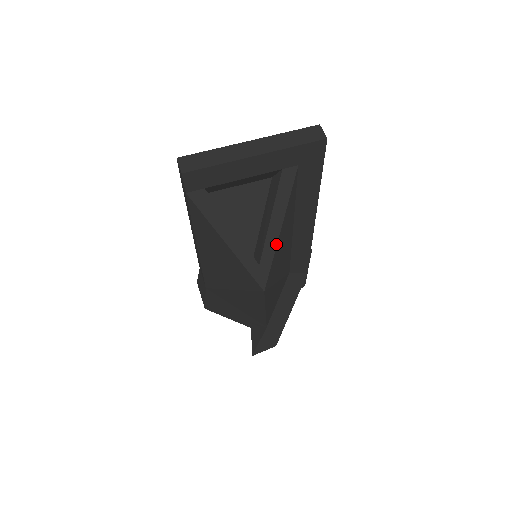
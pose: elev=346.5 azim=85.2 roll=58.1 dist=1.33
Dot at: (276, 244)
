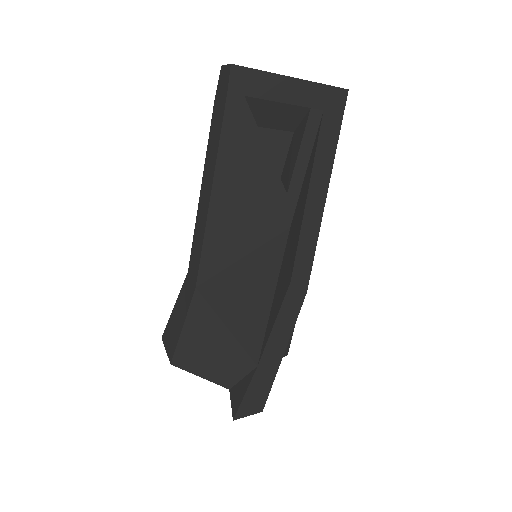
Dot at: (303, 177)
